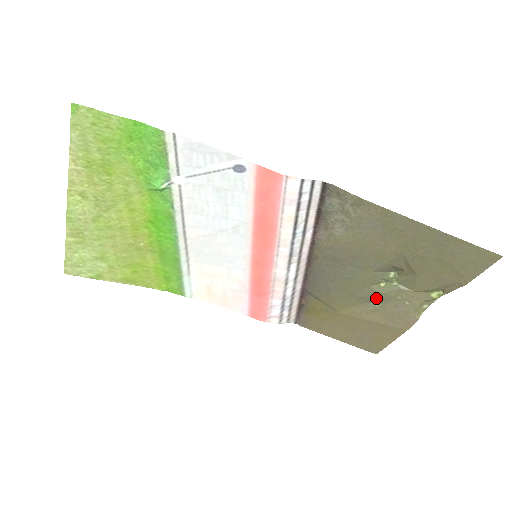
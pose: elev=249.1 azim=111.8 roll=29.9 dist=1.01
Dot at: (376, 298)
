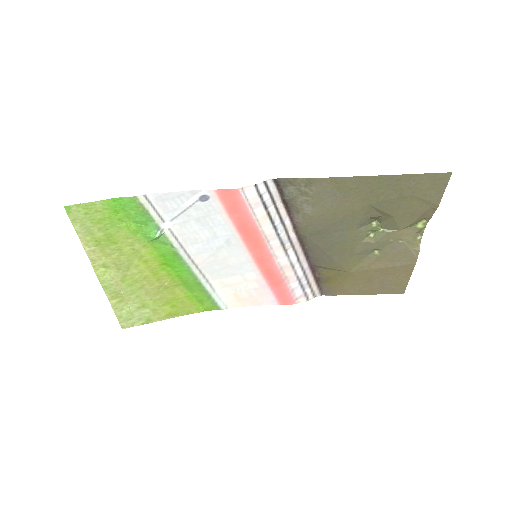
Dot at: (373, 248)
